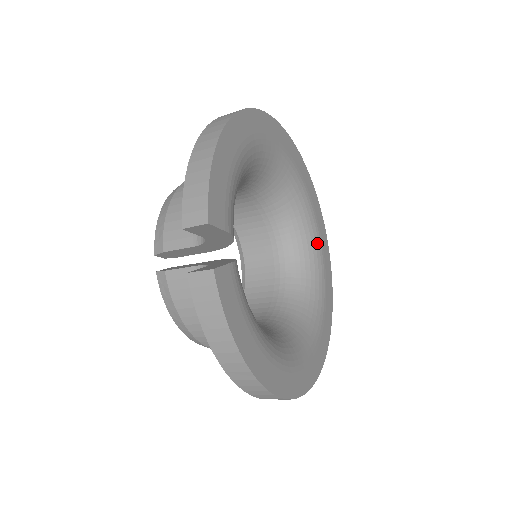
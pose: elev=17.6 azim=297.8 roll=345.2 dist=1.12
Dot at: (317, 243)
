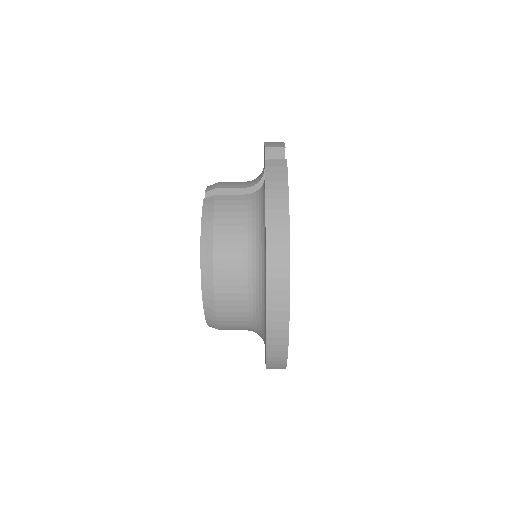
Dot at: occluded
